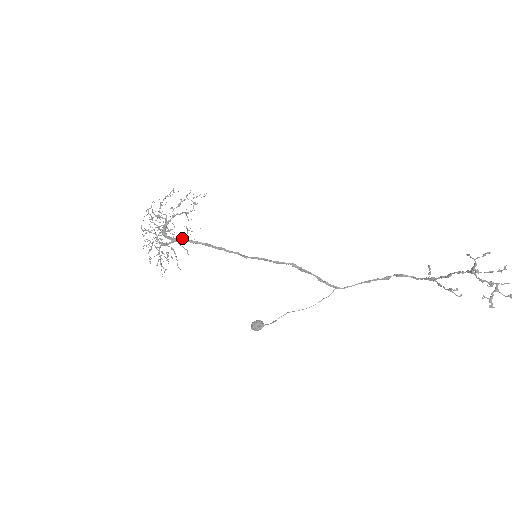
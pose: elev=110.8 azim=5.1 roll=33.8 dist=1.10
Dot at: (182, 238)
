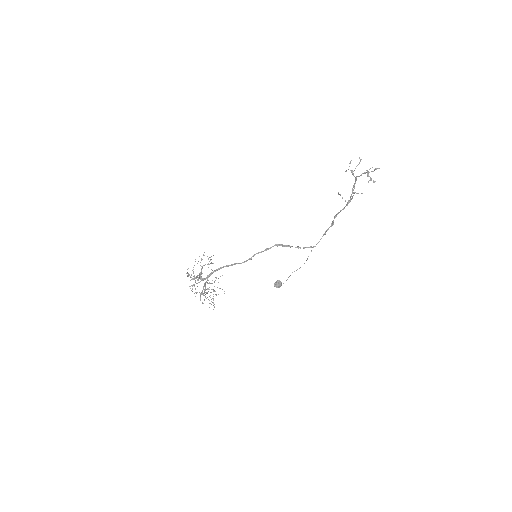
Dot at: (214, 282)
